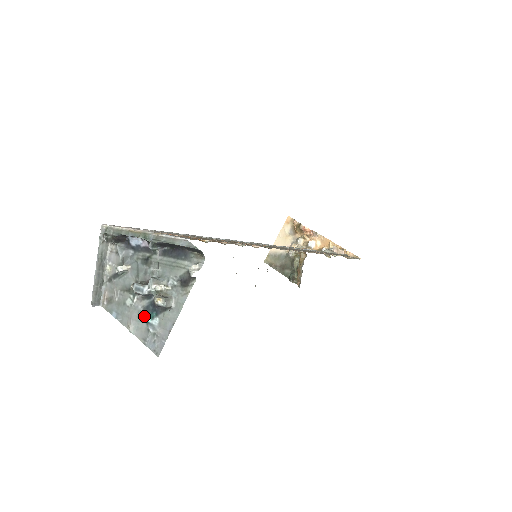
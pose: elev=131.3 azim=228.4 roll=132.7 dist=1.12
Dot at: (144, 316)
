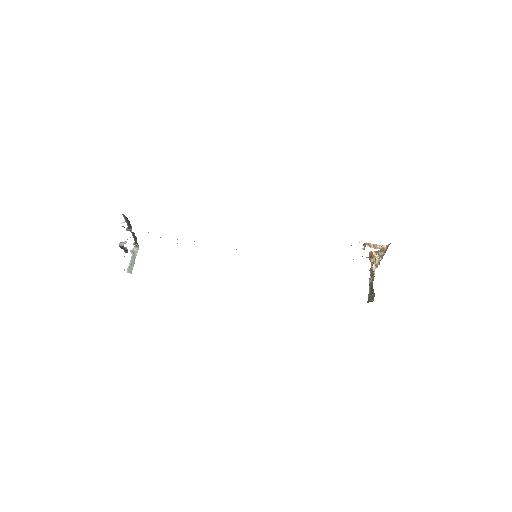
Dot at: occluded
